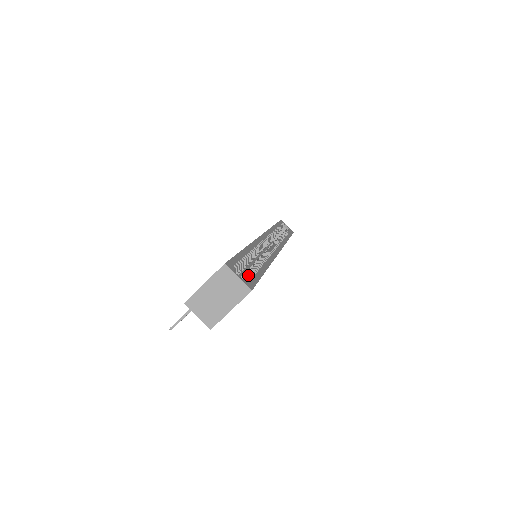
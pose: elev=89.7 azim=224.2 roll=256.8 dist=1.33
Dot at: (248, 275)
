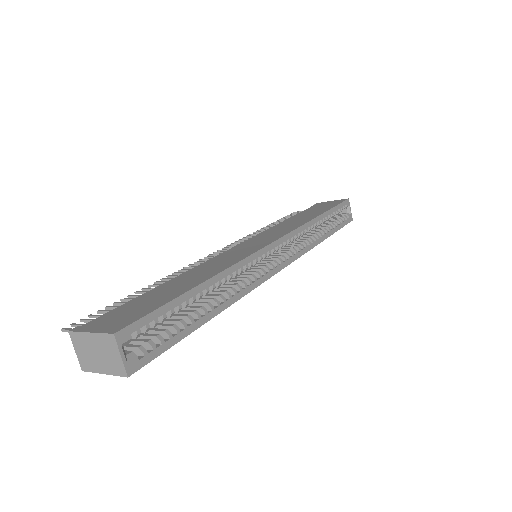
Dot at: (153, 342)
